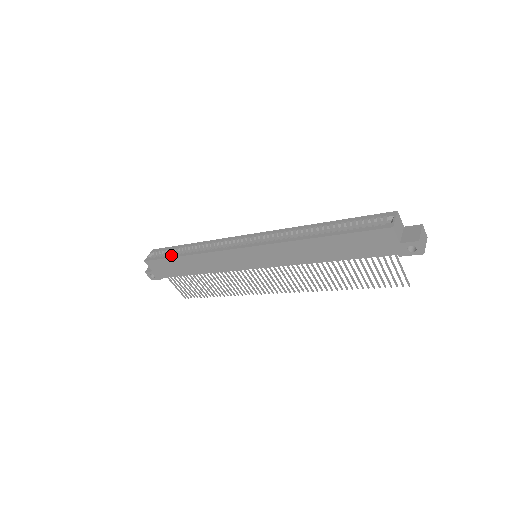
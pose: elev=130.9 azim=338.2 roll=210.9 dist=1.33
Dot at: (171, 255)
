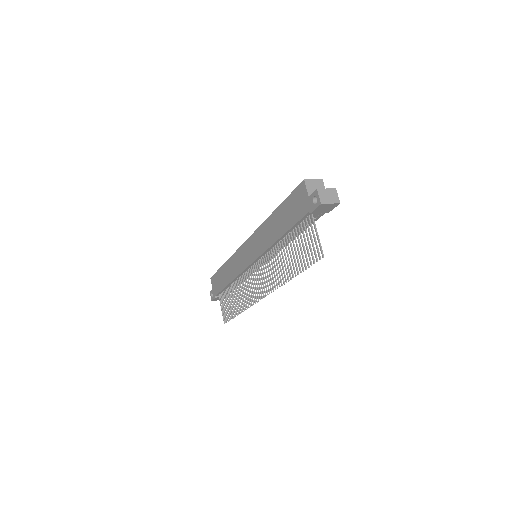
Dot at: occluded
